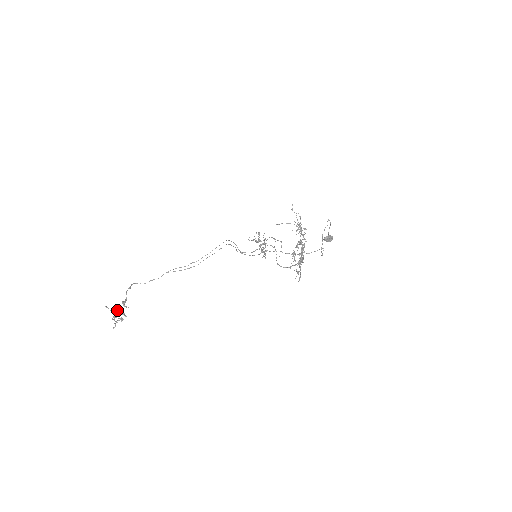
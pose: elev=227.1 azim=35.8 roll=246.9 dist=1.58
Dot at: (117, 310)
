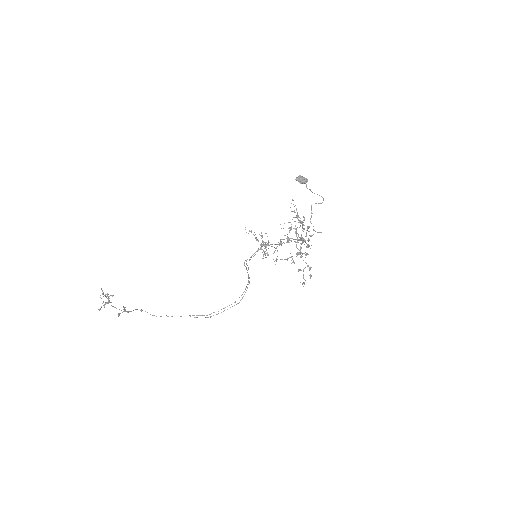
Dot at: occluded
